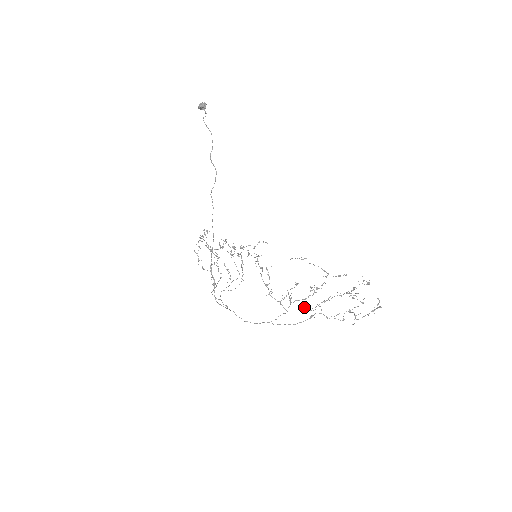
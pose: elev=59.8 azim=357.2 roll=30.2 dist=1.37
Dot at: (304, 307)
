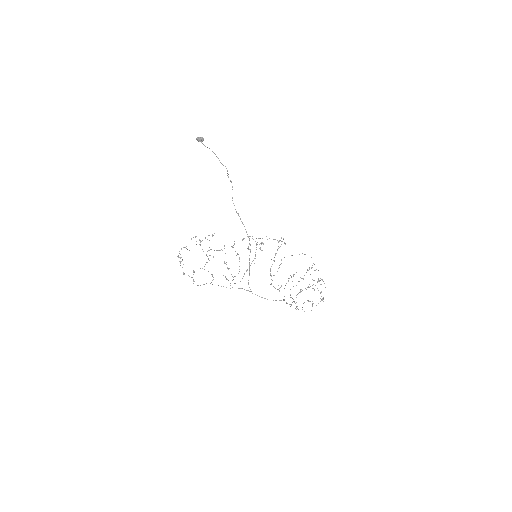
Dot at: (290, 295)
